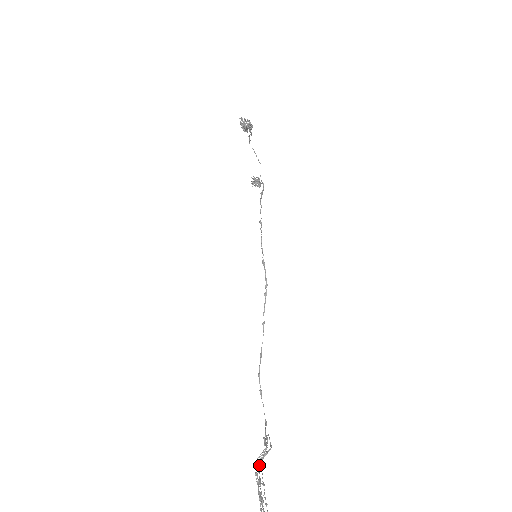
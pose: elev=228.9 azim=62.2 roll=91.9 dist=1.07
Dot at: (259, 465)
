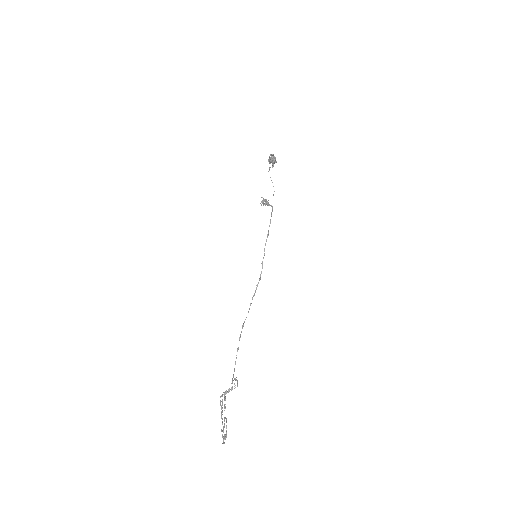
Dot at: (225, 396)
